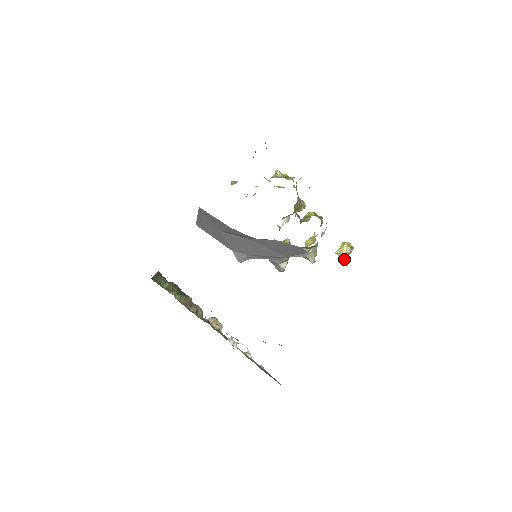
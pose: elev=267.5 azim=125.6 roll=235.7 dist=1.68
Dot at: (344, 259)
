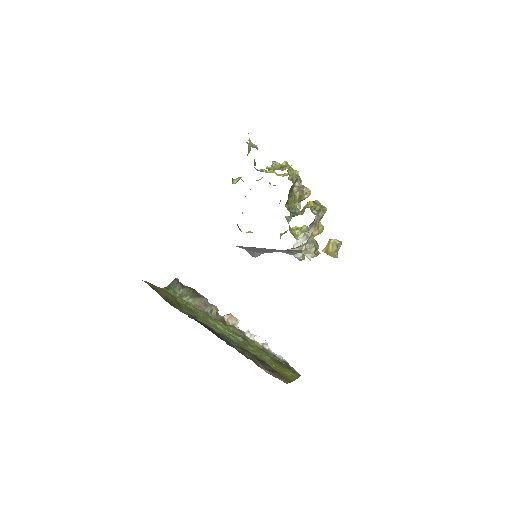
Dot at: (333, 257)
